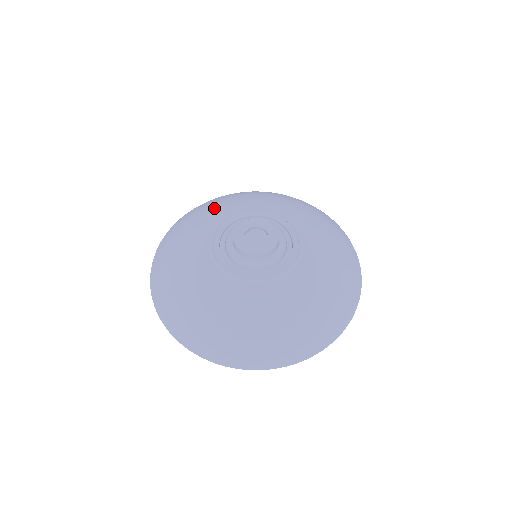
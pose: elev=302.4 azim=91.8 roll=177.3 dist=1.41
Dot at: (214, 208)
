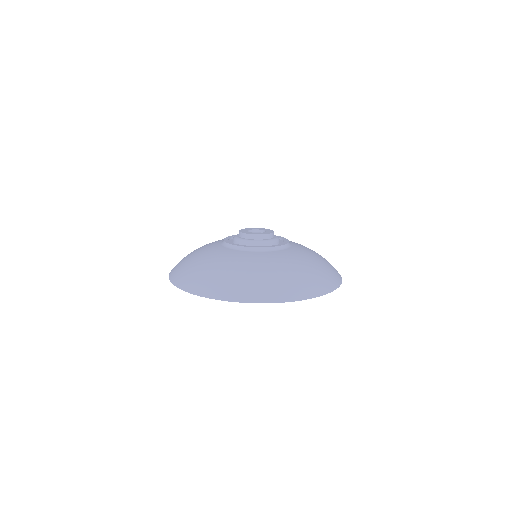
Dot at: occluded
